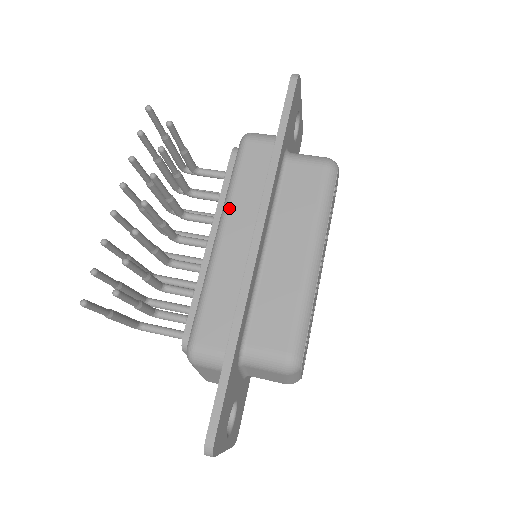
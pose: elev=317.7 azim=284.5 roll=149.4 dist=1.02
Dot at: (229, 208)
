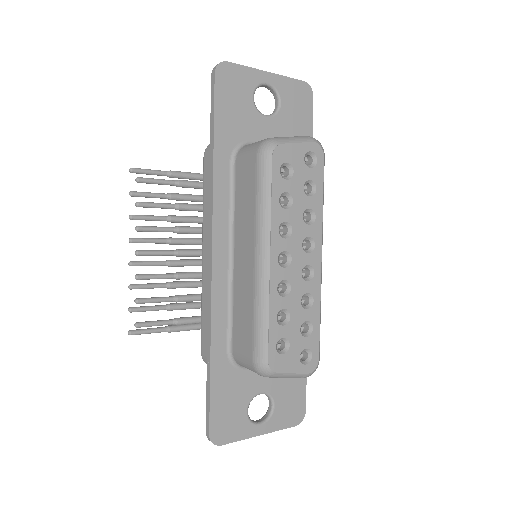
Dot at: (203, 228)
